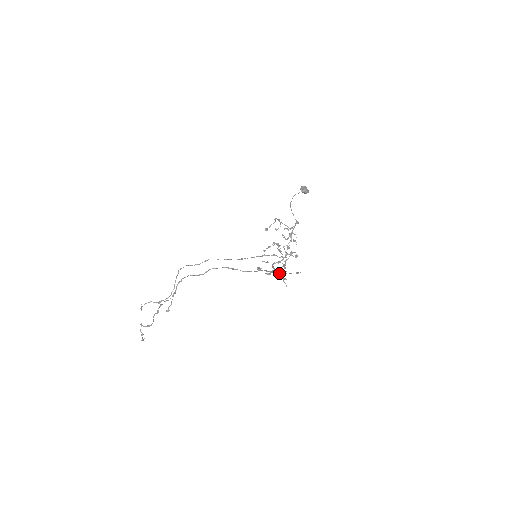
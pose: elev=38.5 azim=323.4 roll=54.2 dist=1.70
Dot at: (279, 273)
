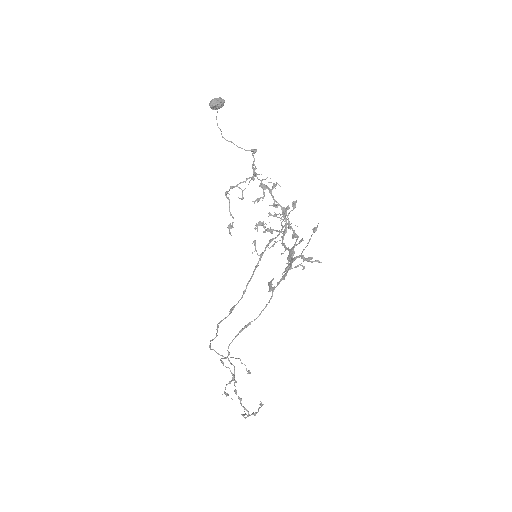
Dot at: occluded
